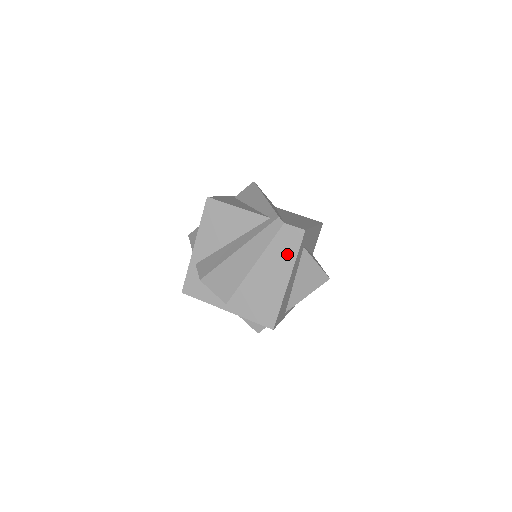
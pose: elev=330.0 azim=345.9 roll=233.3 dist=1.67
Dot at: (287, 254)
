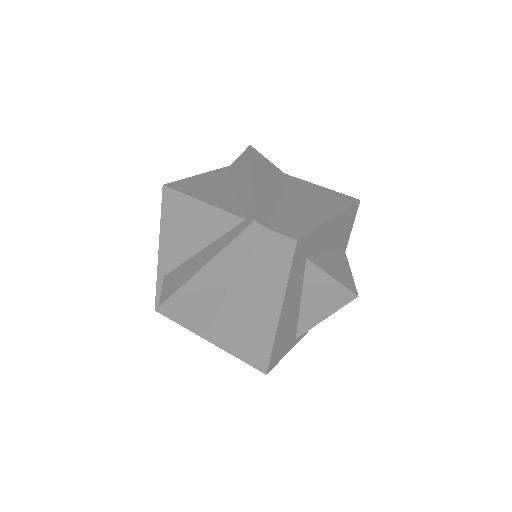
Dot at: (274, 274)
